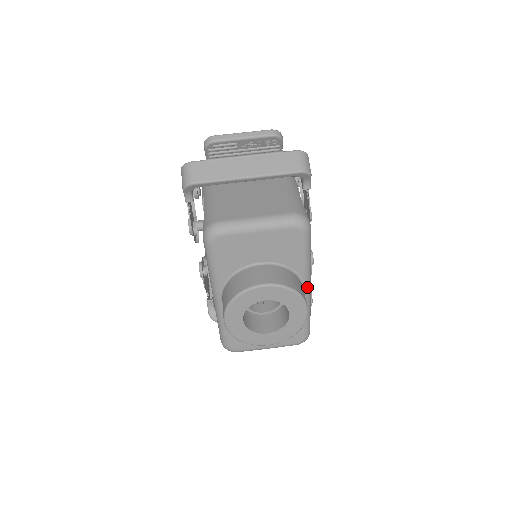
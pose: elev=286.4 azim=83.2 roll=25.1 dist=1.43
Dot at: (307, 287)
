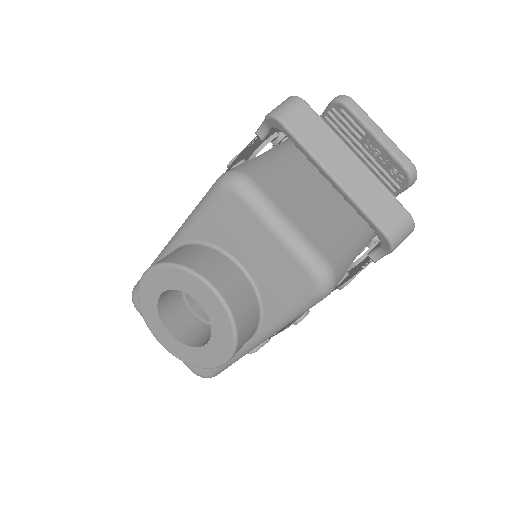
Dot at: (257, 340)
